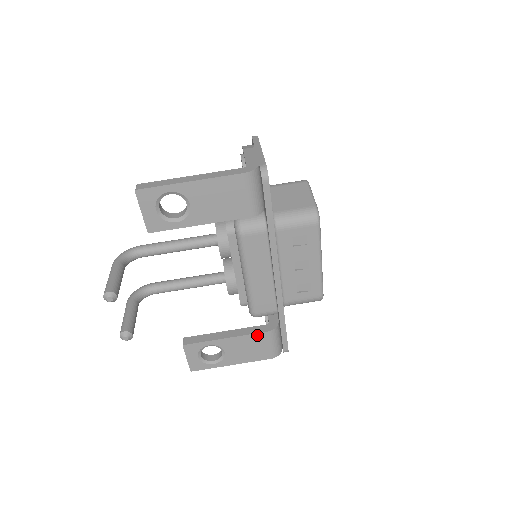
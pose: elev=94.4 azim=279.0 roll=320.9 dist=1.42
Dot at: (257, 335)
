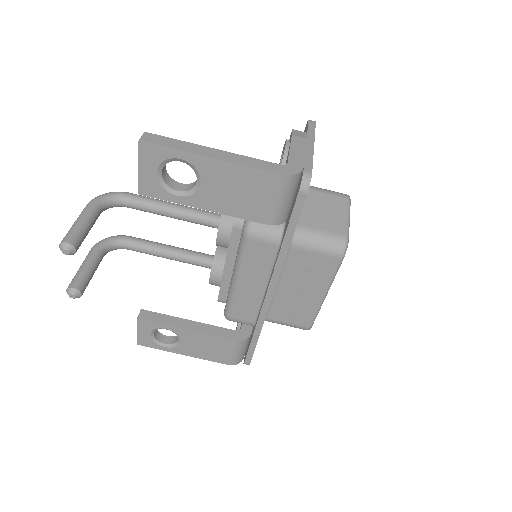
Dot at: (222, 339)
